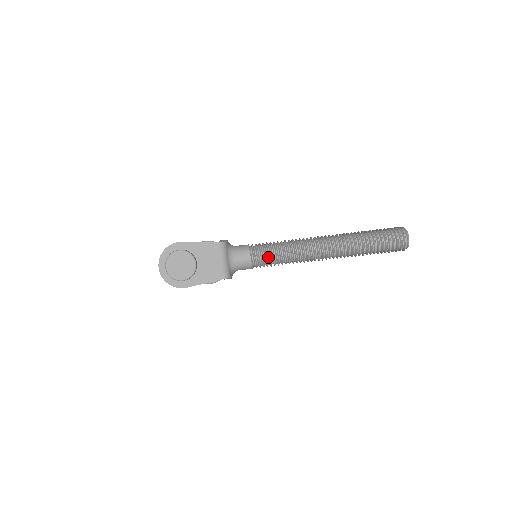
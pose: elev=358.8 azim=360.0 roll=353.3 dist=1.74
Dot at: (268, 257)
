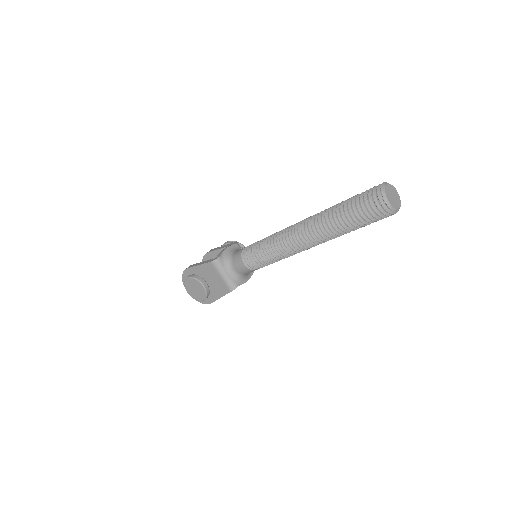
Dot at: (259, 260)
